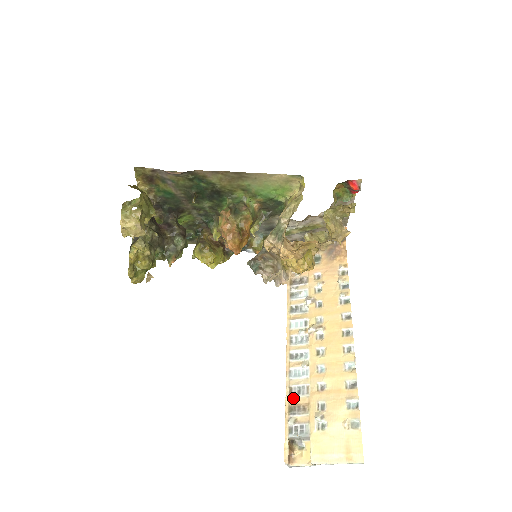
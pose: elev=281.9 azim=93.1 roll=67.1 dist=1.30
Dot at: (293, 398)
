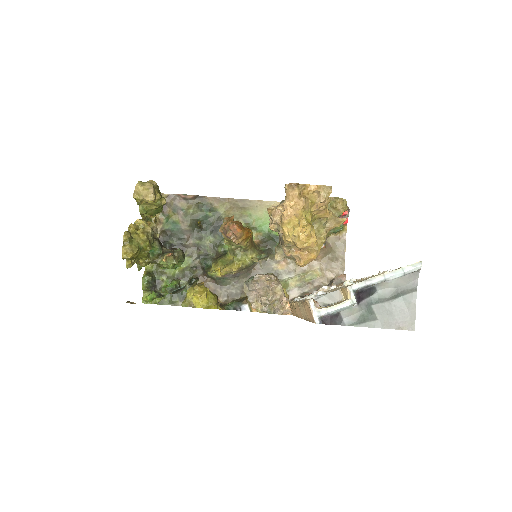
Dot at: occluded
